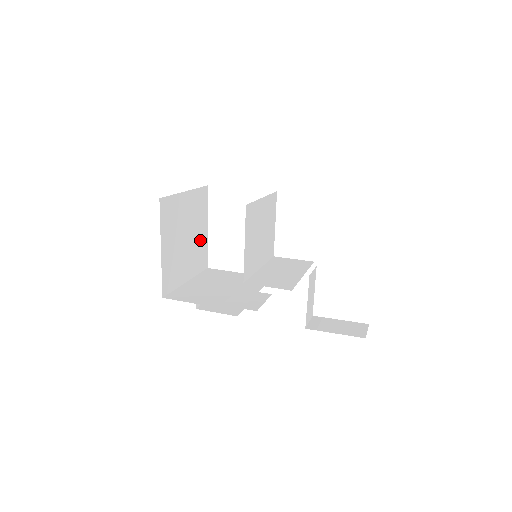
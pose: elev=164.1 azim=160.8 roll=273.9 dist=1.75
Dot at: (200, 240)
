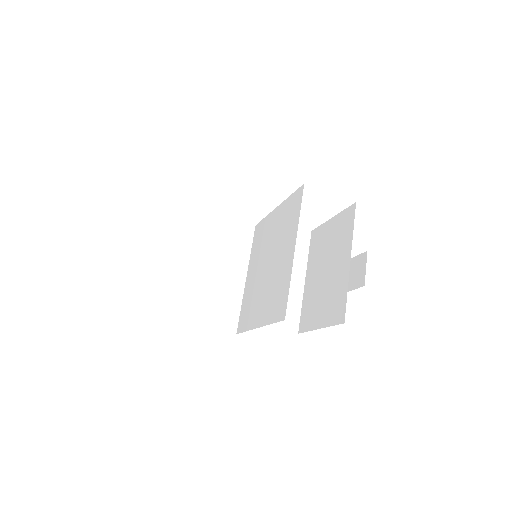
Dot at: occluded
